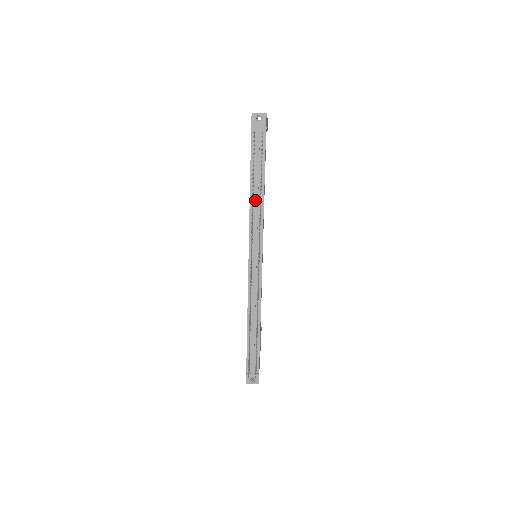
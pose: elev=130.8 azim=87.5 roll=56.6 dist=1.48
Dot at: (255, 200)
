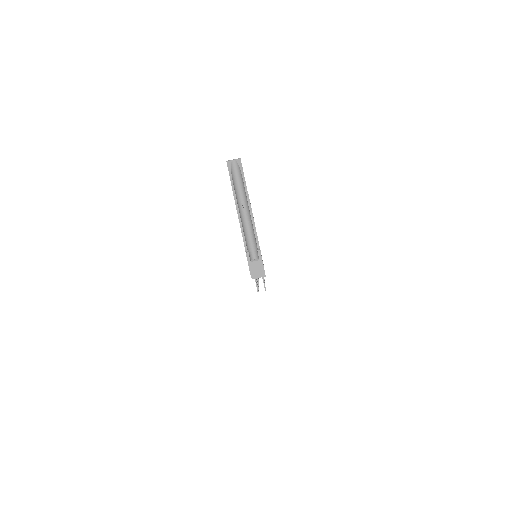
Dot at: occluded
